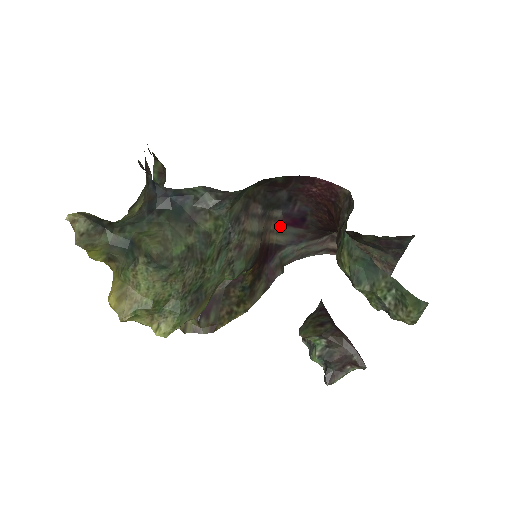
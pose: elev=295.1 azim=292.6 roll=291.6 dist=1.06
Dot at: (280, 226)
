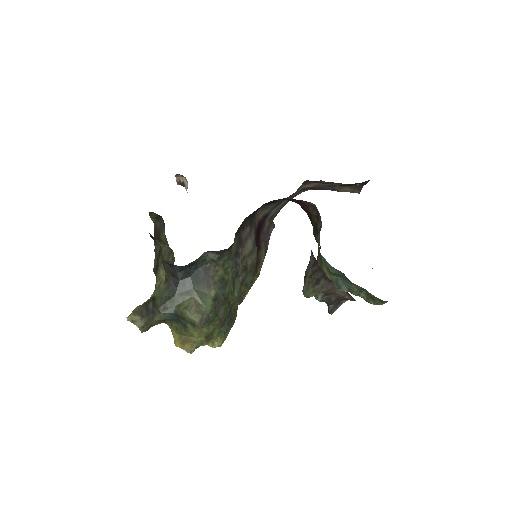
Dot at: (263, 208)
